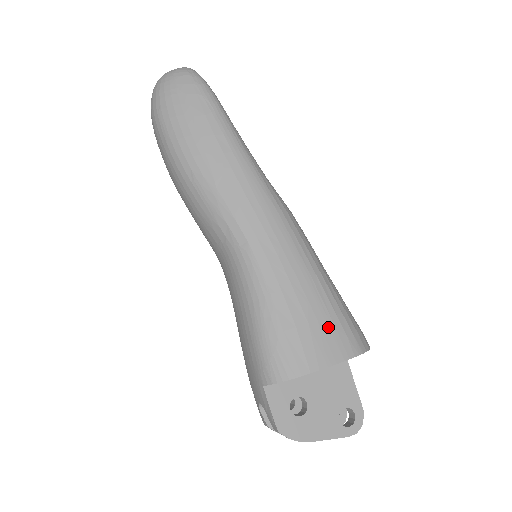
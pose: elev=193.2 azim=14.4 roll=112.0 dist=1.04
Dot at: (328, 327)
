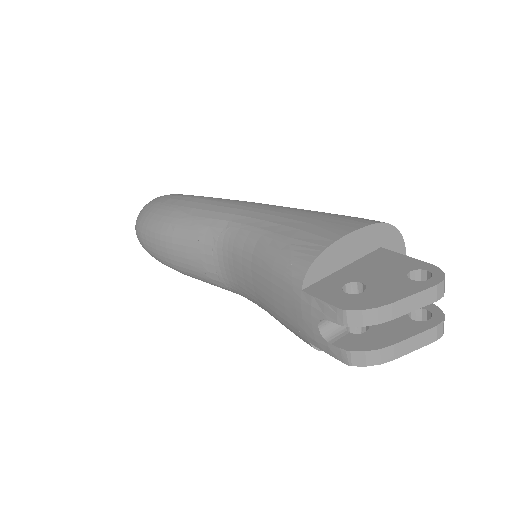
Dot at: (333, 219)
